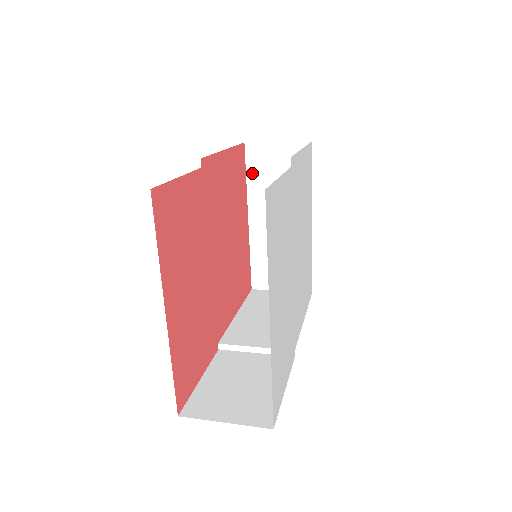
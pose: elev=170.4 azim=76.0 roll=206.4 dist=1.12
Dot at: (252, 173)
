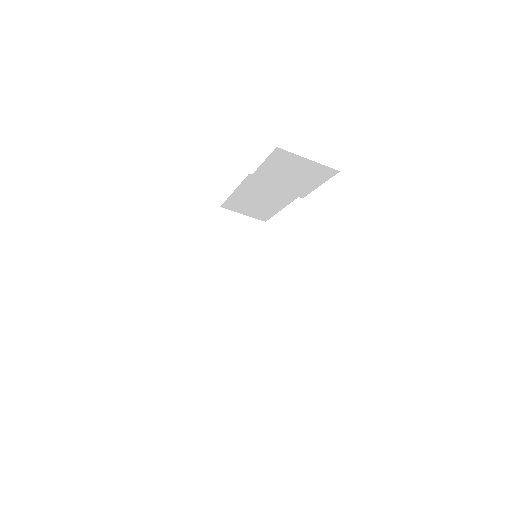
Dot at: (219, 229)
